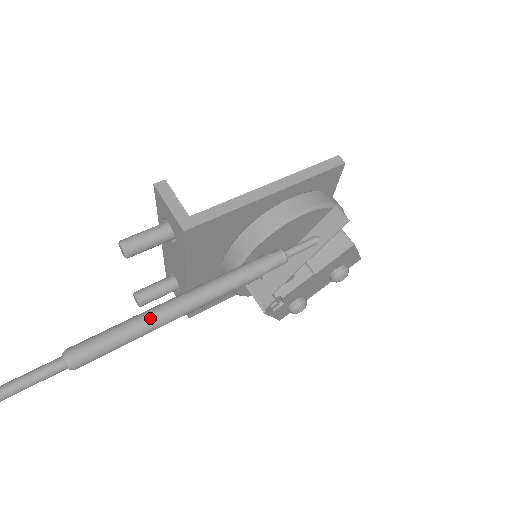
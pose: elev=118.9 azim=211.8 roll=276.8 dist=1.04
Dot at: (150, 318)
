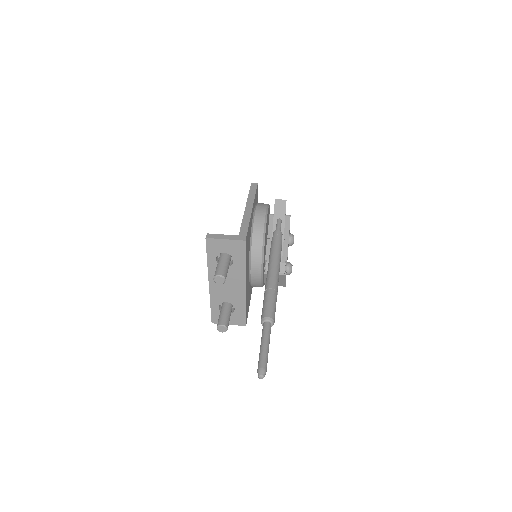
Dot at: (273, 283)
